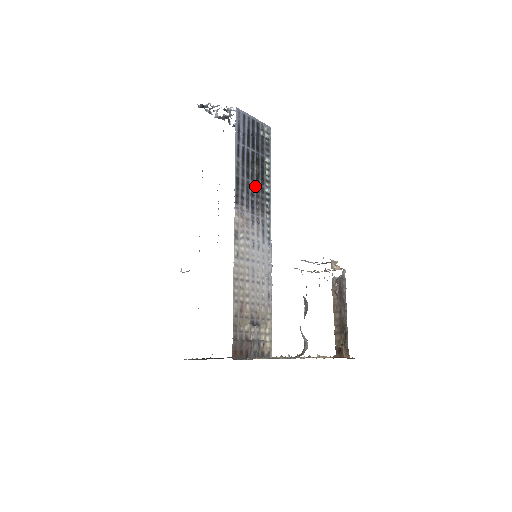
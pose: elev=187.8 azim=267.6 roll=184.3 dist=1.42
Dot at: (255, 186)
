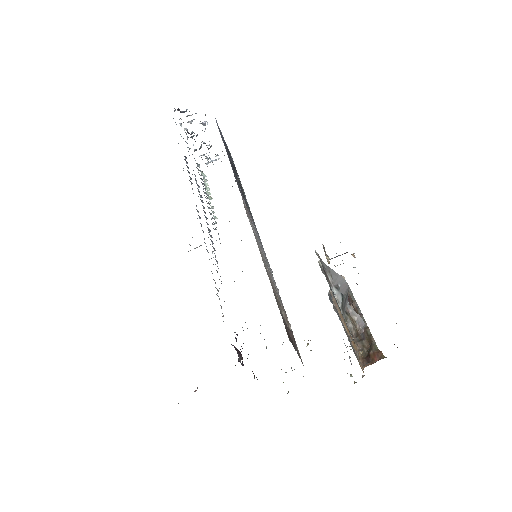
Dot at: occluded
